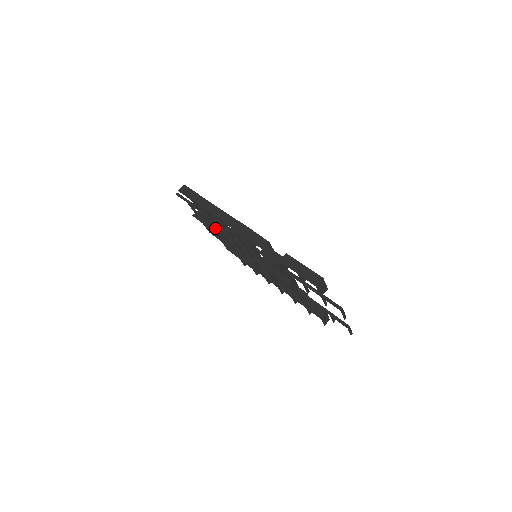
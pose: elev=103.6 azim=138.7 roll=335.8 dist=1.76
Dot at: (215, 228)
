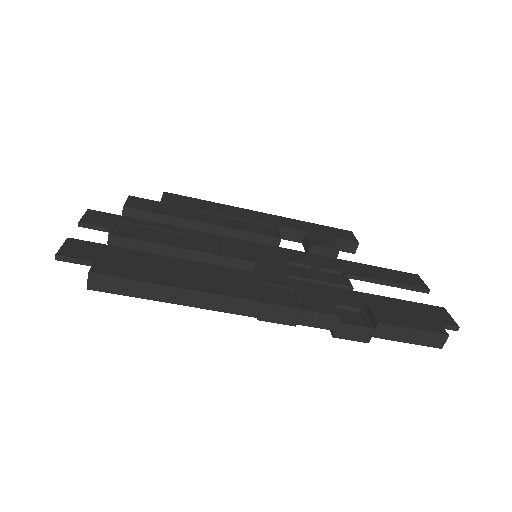
Dot at: occluded
